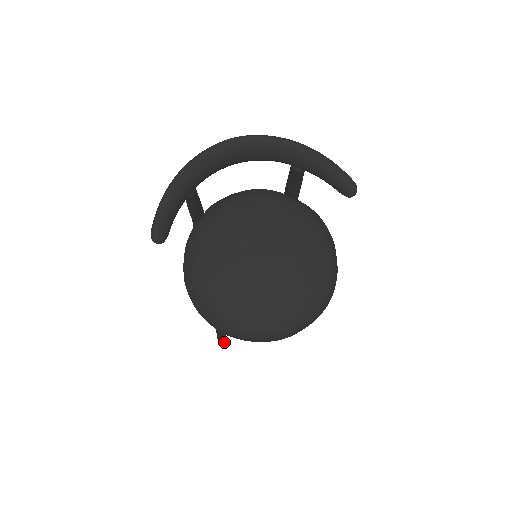
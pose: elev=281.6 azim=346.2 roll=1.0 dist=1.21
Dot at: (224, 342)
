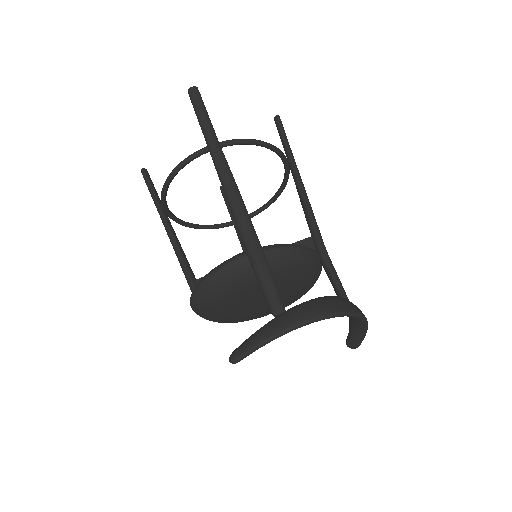
Dot at: occluded
